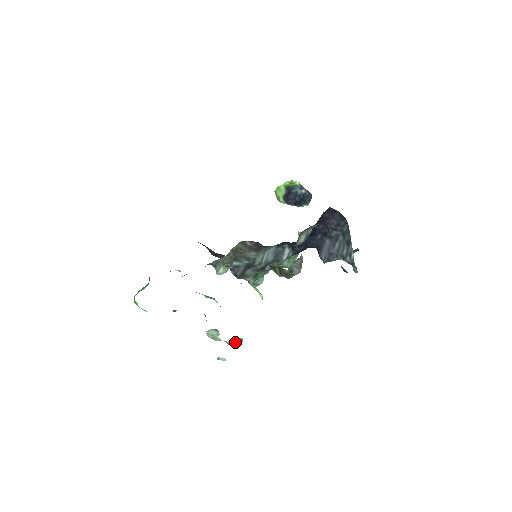
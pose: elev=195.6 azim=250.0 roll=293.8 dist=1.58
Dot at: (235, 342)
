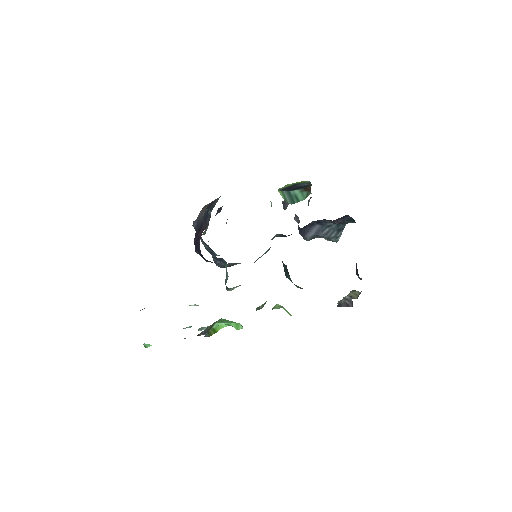
Dot at: occluded
